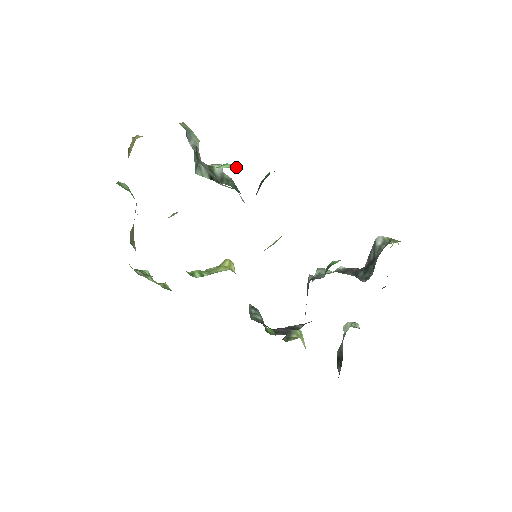
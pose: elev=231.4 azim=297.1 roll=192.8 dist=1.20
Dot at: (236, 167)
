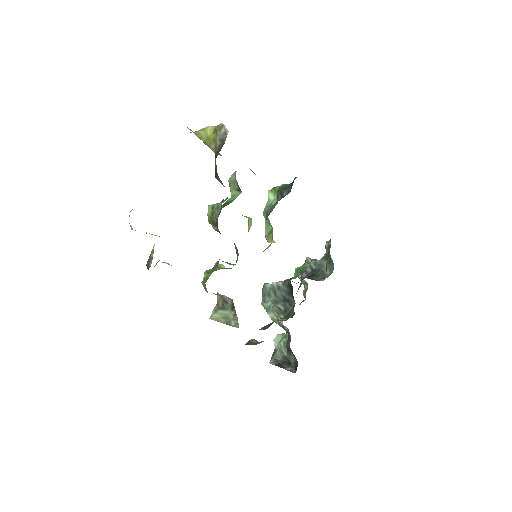
Dot at: occluded
